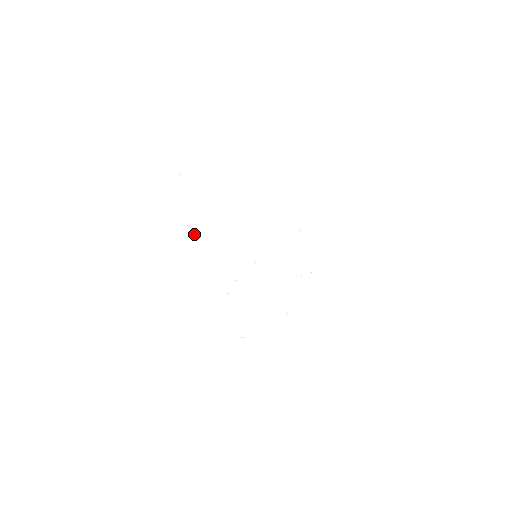
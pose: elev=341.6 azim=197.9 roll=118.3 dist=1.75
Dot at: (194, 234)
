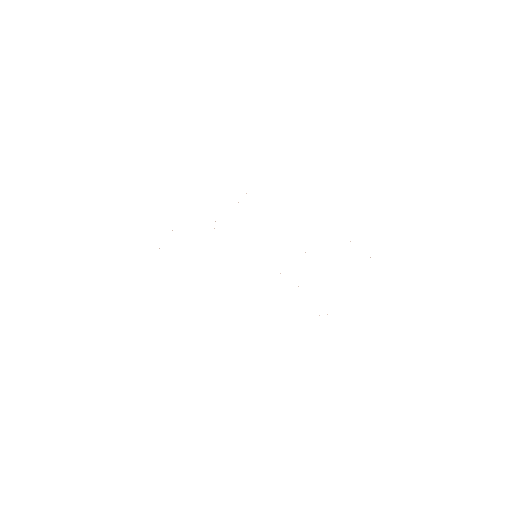
Dot at: occluded
